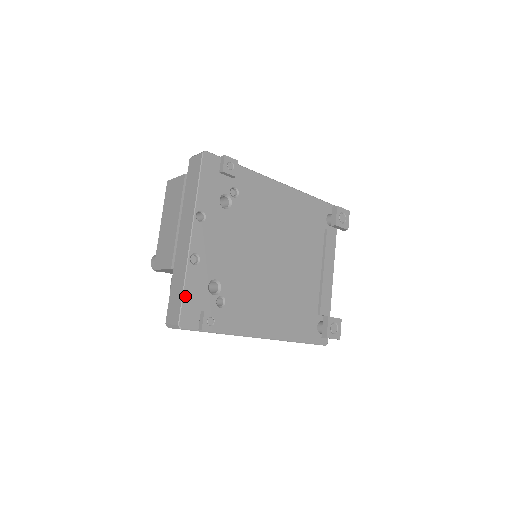
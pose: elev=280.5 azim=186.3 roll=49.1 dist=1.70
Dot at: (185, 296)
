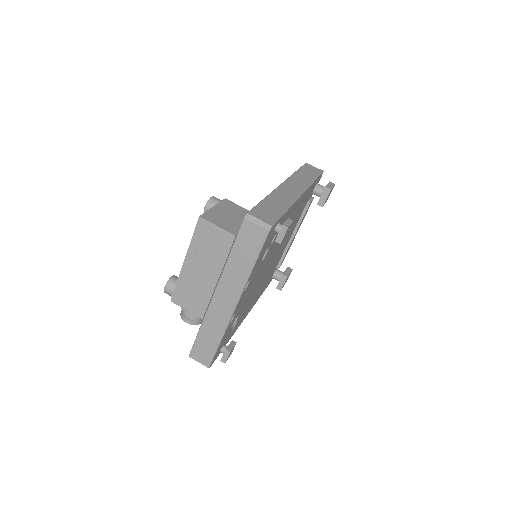
Dot at: (218, 348)
